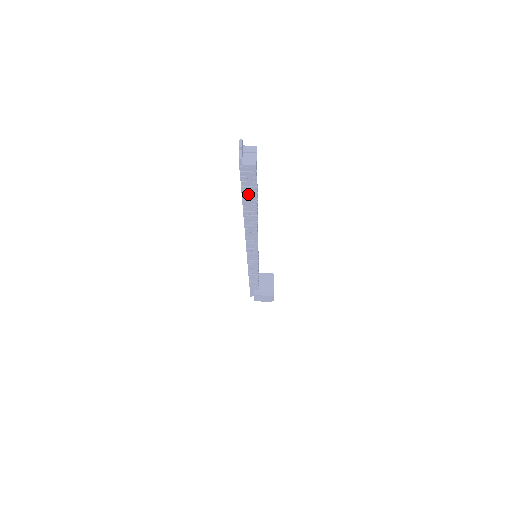
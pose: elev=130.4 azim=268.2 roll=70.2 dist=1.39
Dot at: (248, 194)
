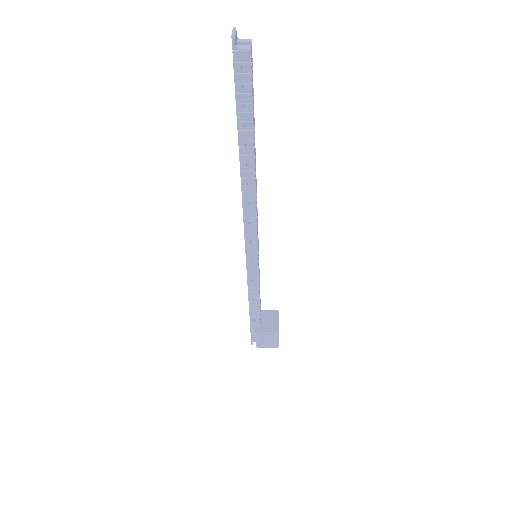
Dot at: (243, 110)
